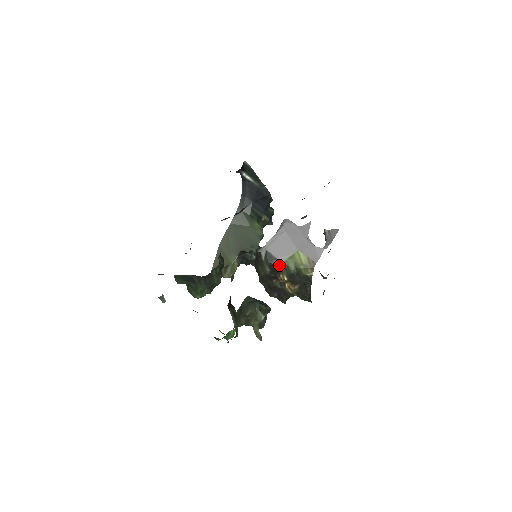
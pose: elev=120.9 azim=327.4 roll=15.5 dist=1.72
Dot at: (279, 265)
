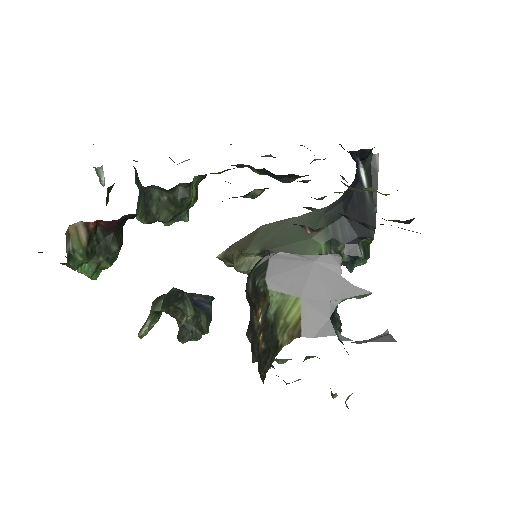
Dot at: (263, 291)
